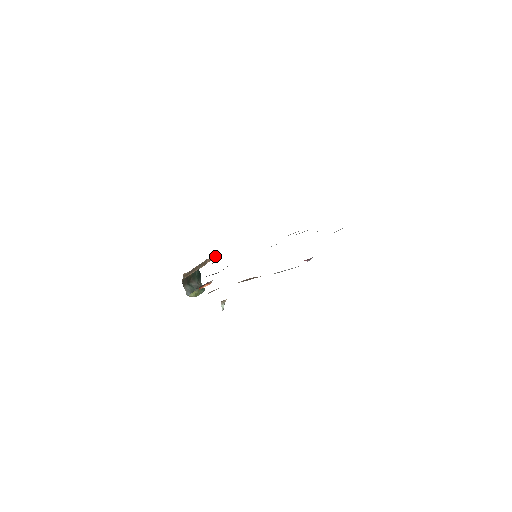
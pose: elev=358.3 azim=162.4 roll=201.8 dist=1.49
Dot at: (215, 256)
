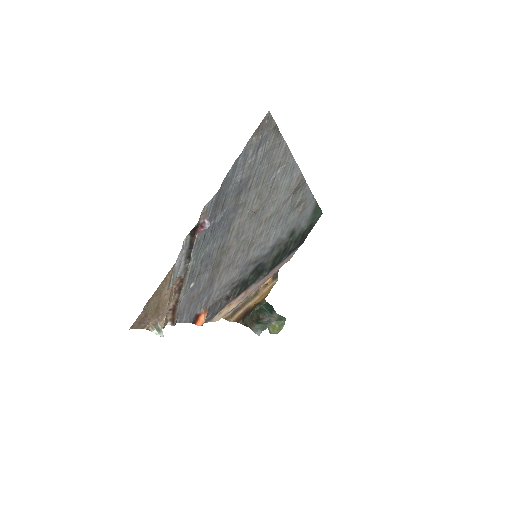
Dot at: (272, 280)
